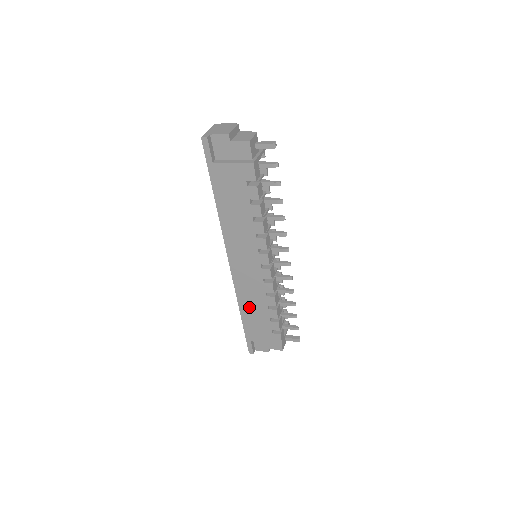
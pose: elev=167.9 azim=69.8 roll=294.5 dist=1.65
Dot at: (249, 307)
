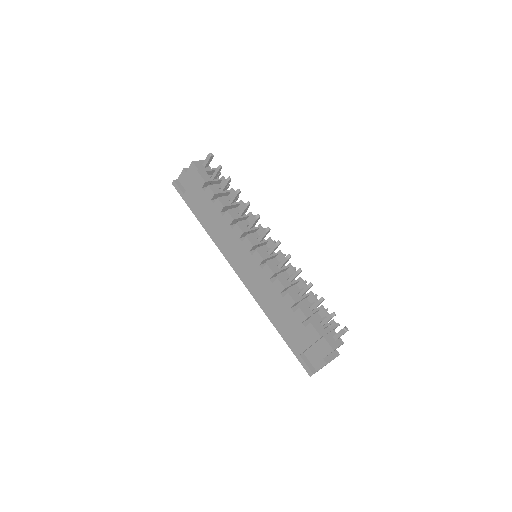
Dot at: (272, 309)
